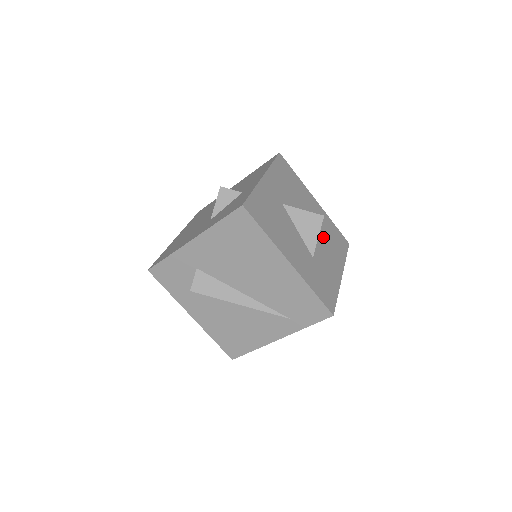
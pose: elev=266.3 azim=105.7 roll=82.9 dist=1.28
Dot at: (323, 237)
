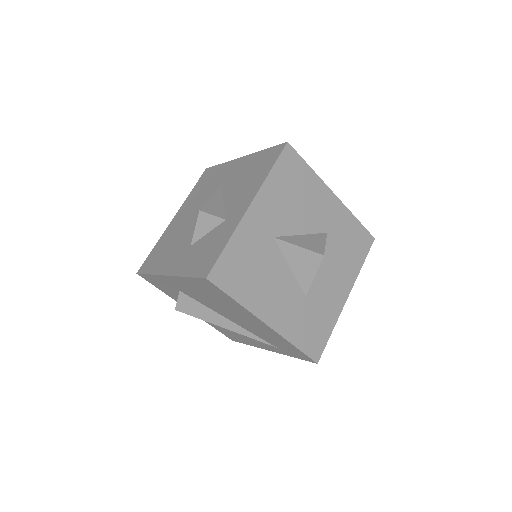
Dot at: (331, 253)
